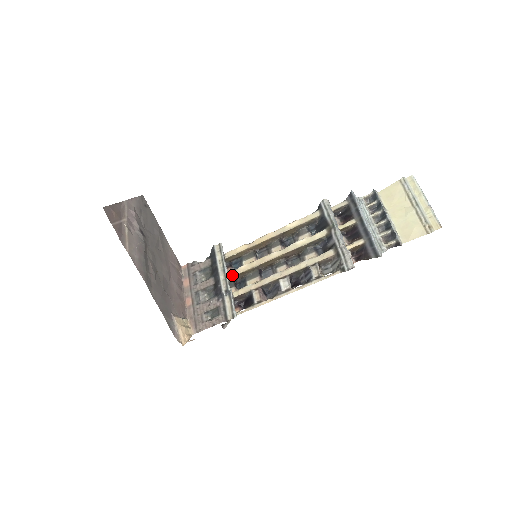
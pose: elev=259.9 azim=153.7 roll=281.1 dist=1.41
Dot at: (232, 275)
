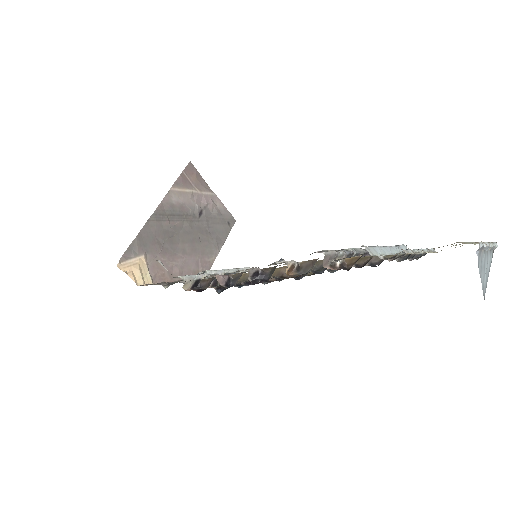
Dot at: occluded
